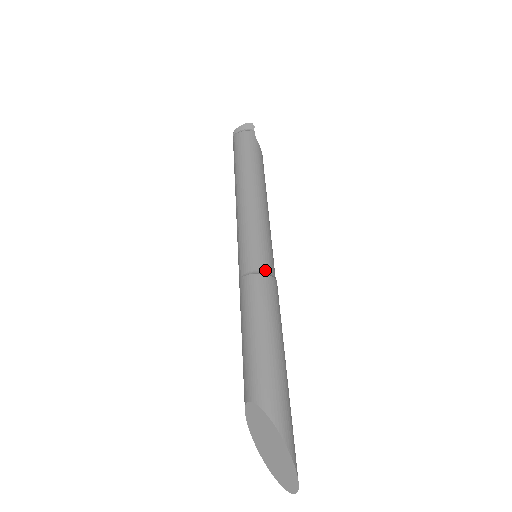
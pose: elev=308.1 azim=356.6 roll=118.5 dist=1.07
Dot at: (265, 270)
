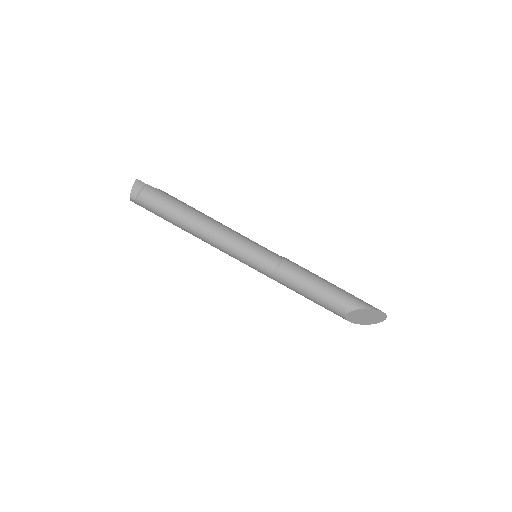
Dot at: (278, 258)
